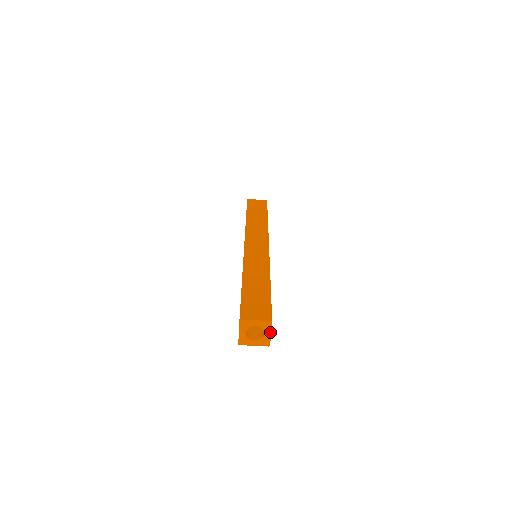
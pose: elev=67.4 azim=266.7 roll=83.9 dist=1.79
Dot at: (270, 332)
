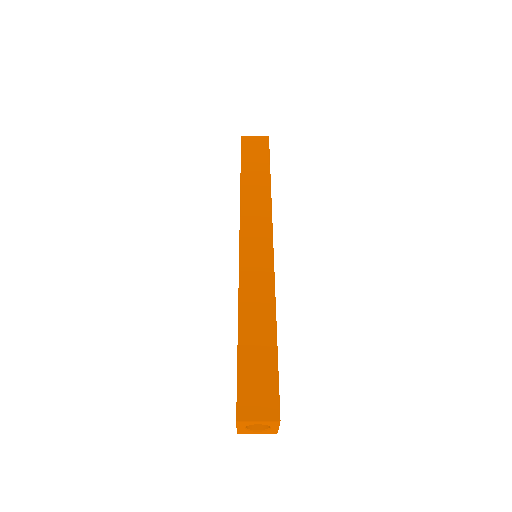
Dot at: (278, 427)
